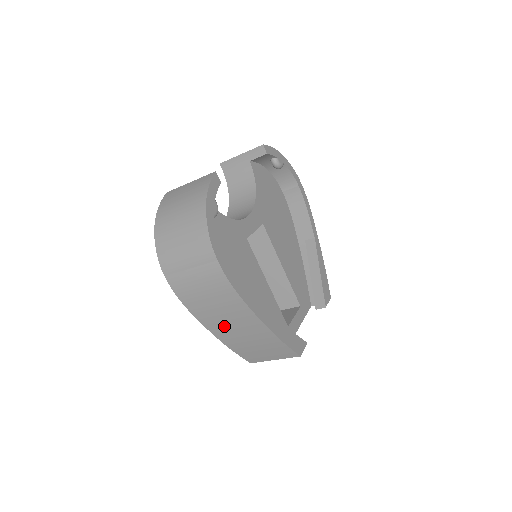
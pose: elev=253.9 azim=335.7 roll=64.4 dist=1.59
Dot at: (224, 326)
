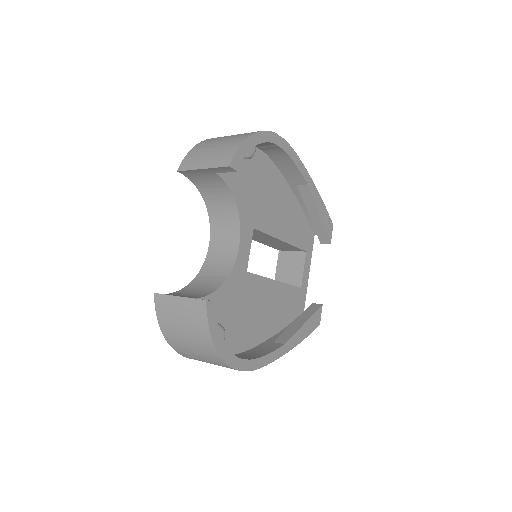
Dot at: occluded
